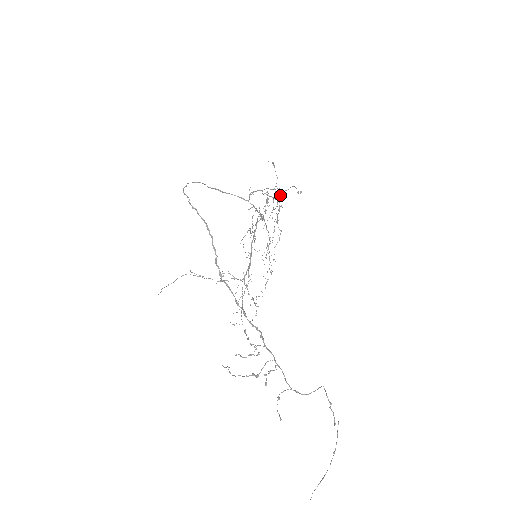
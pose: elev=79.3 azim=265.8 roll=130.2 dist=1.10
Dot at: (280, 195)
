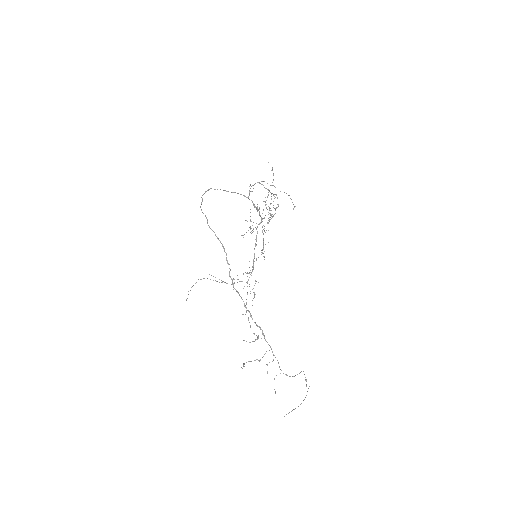
Dot at: (275, 194)
